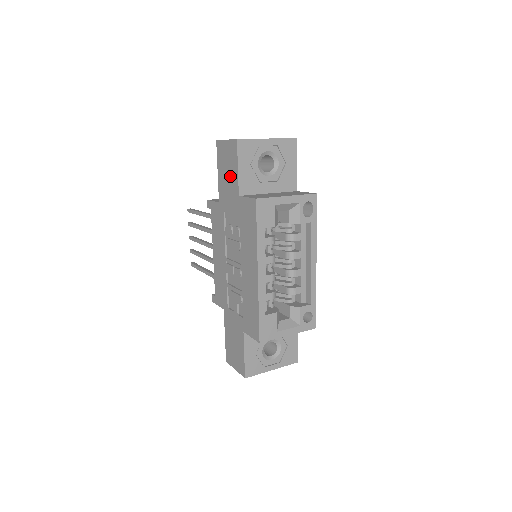
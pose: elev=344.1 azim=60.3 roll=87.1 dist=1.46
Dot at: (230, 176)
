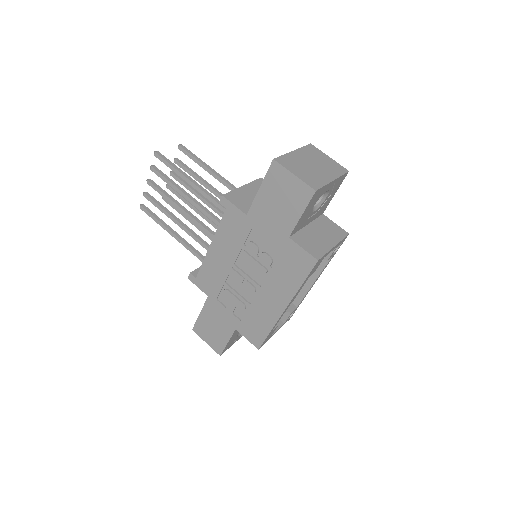
Dot at: (283, 211)
